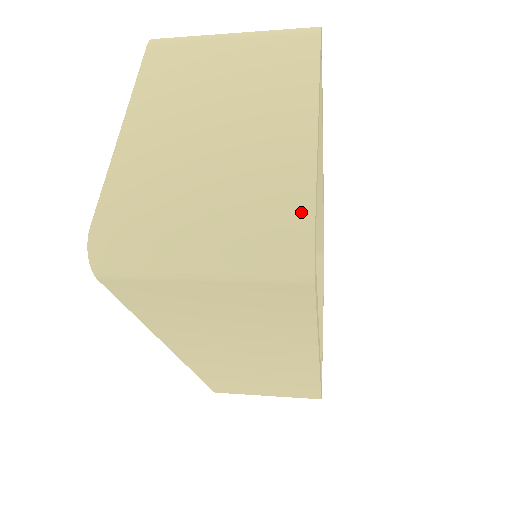
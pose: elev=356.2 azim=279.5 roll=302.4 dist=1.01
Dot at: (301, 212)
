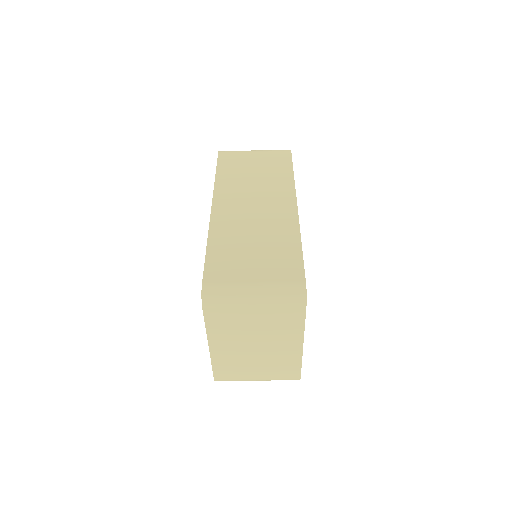
Dot at: occluded
